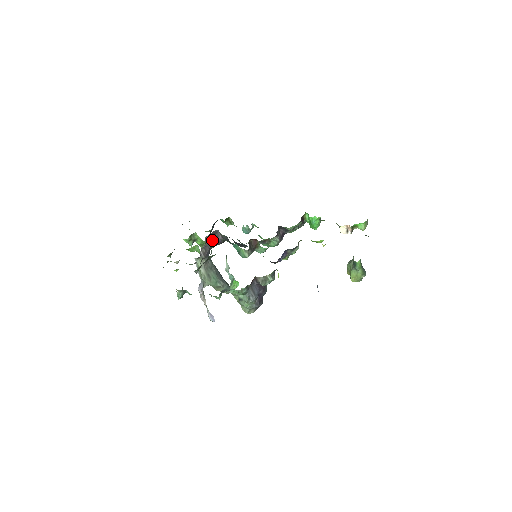
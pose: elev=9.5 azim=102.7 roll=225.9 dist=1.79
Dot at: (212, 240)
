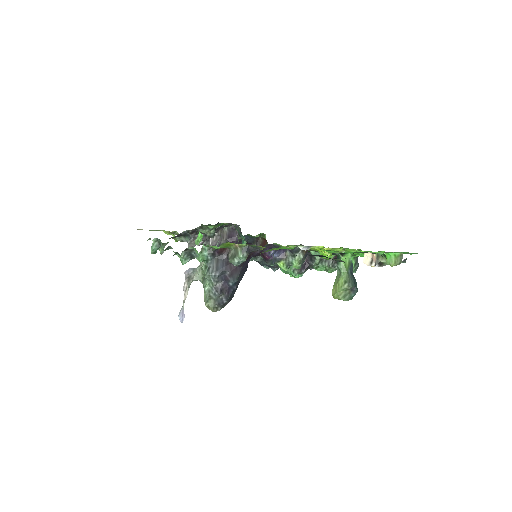
Dot at: (229, 234)
